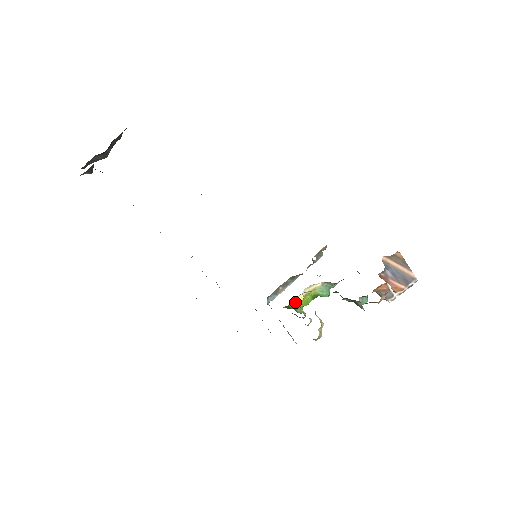
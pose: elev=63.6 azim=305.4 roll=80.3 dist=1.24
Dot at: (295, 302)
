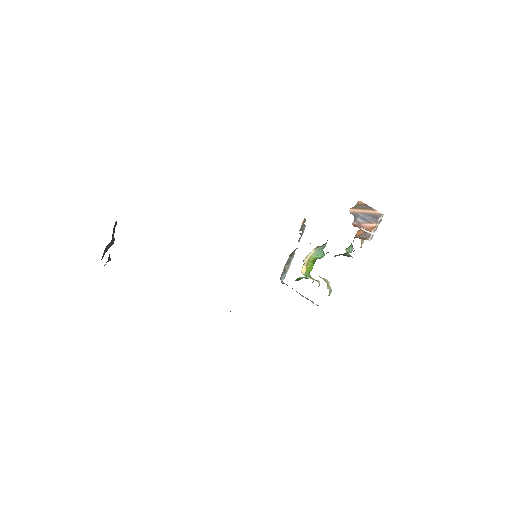
Dot at: occluded
